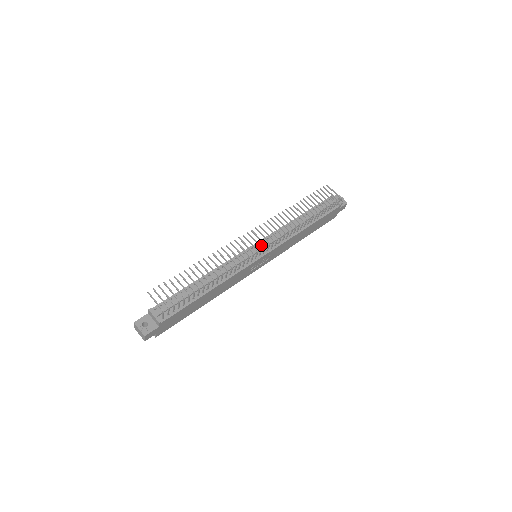
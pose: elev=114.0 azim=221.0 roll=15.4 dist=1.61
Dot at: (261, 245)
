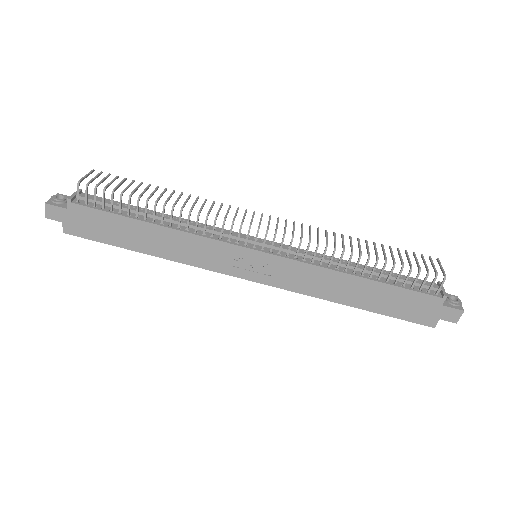
Dot at: (271, 244)
